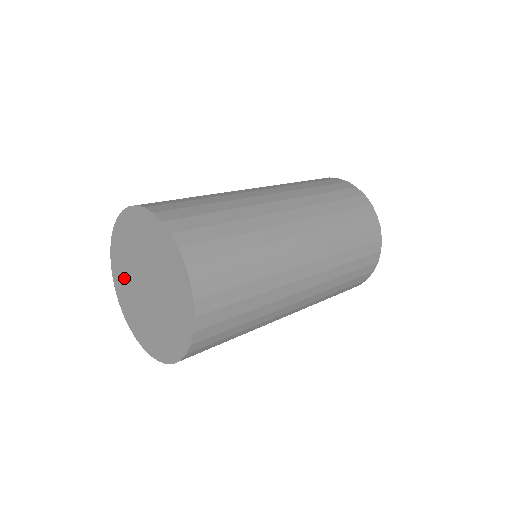
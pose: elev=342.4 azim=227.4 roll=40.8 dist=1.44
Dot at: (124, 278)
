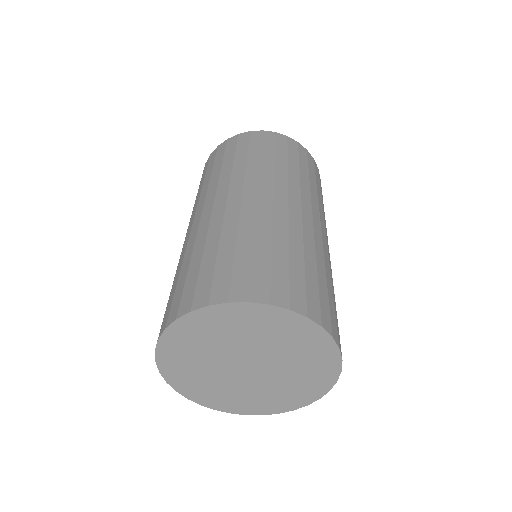
Dot at: (226, 395)
